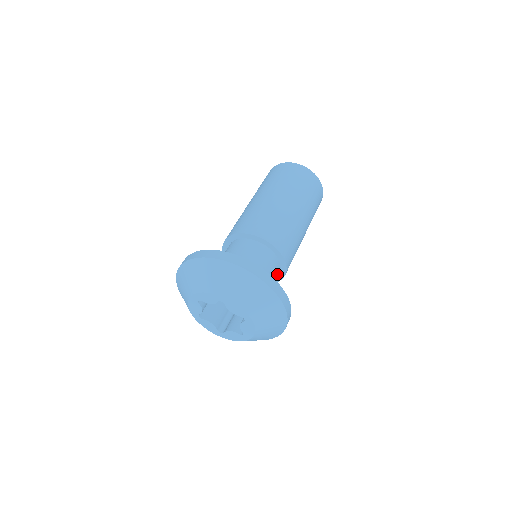
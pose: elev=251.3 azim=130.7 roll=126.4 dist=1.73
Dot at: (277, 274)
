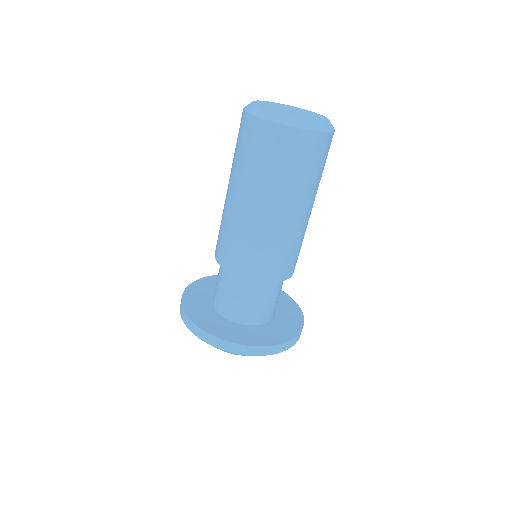
Dot at: (279, 284)
